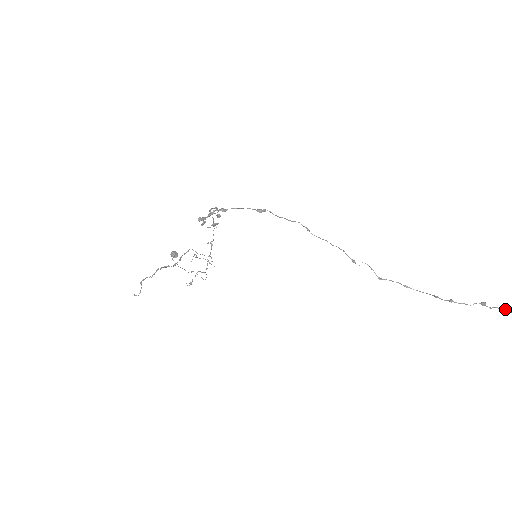
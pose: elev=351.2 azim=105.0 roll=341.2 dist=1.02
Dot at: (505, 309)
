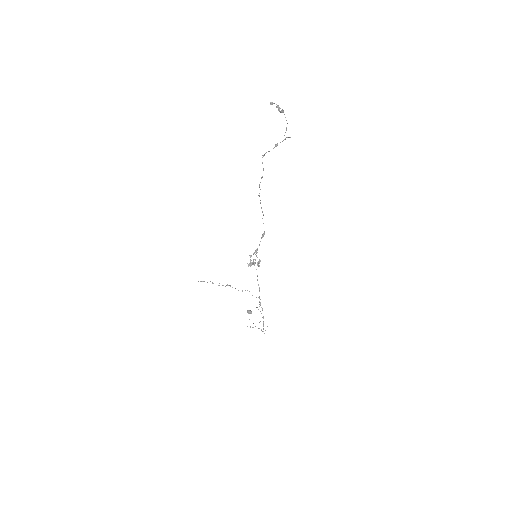
Dot at: (285, 139)
